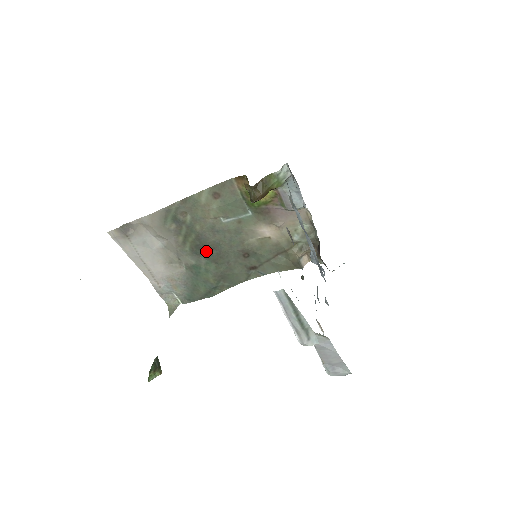
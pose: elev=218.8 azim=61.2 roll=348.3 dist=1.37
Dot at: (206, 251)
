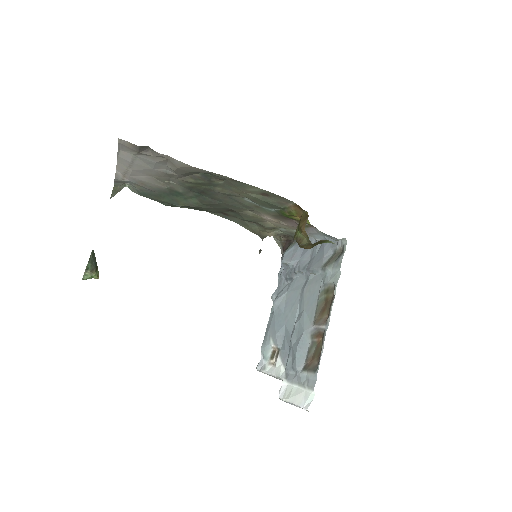
Dot at: (203, 194)
